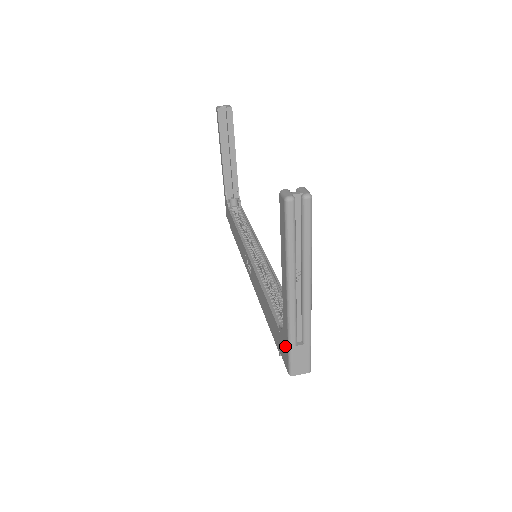
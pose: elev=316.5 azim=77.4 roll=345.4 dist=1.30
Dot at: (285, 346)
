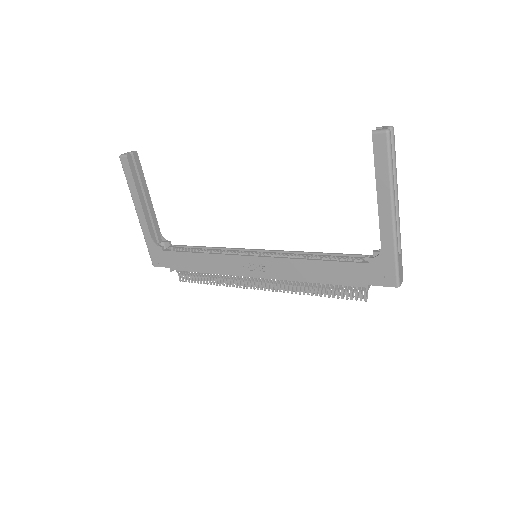
Dot at: (387, 266)
